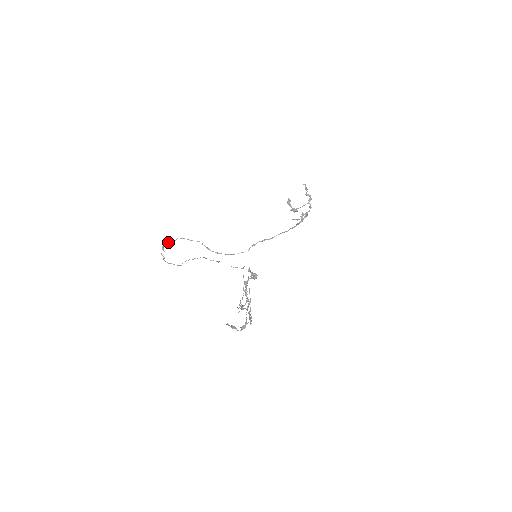
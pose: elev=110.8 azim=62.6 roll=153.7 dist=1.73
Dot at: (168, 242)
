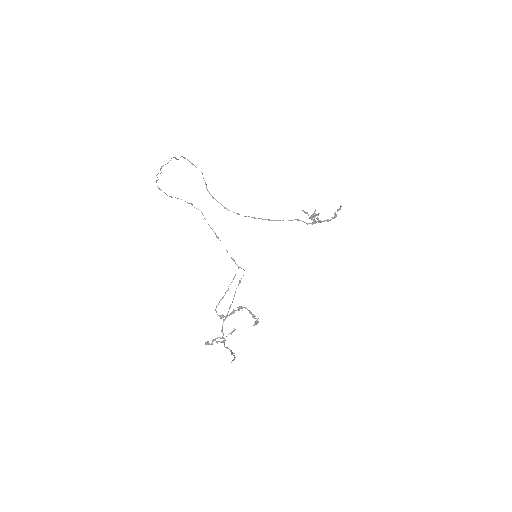
Dot at: occluded
